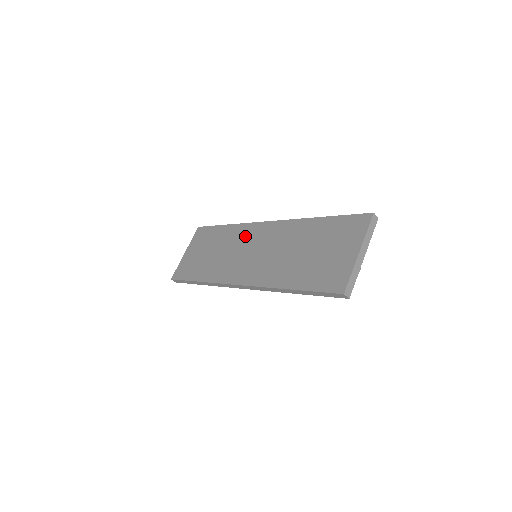
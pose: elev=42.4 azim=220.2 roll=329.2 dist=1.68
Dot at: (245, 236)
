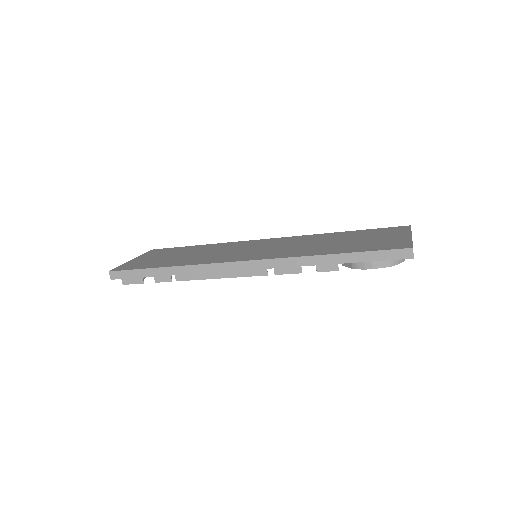
Dot at: (238, 245)
